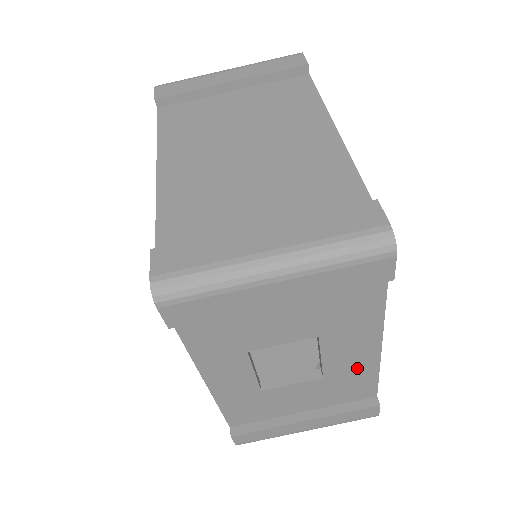
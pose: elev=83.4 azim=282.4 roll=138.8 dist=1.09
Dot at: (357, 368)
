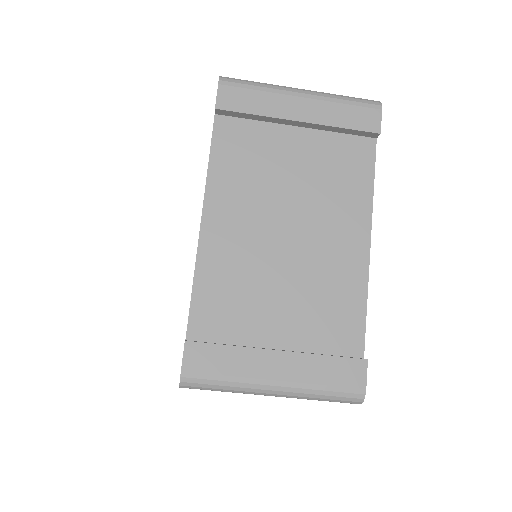
Dot at: occluded
